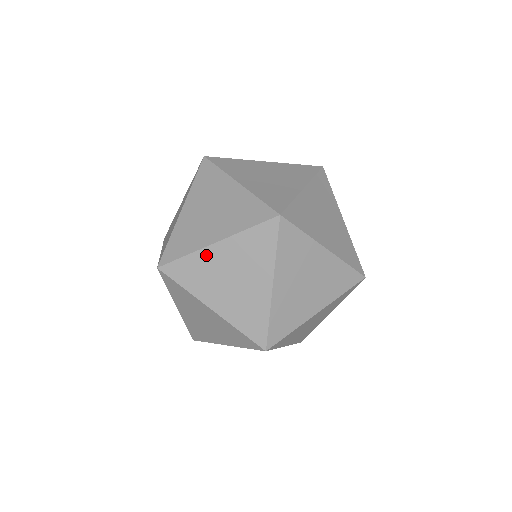
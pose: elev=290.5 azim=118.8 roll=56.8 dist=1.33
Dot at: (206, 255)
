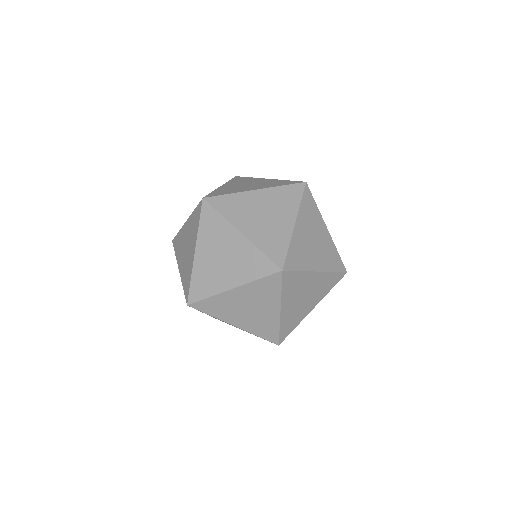
Dot at: (222, 188)
